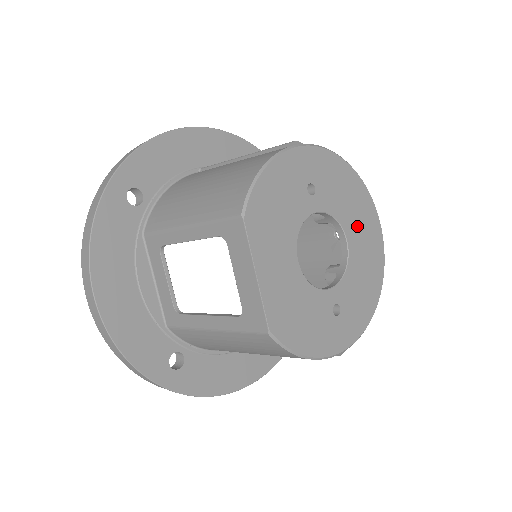
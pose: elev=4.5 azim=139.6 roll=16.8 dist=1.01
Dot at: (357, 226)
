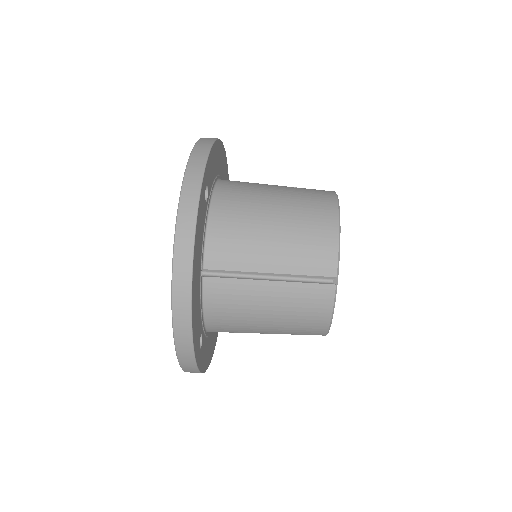
Dot at: occluded
